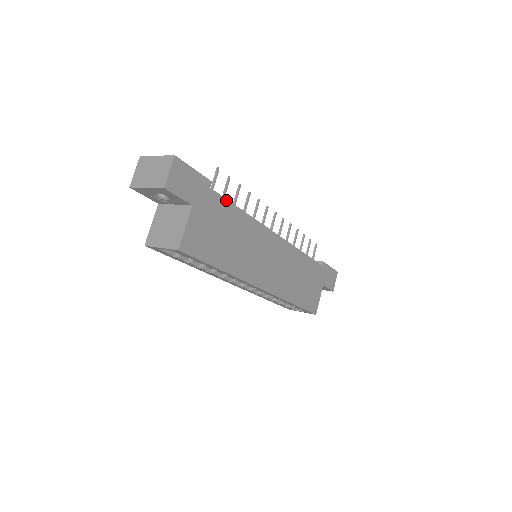
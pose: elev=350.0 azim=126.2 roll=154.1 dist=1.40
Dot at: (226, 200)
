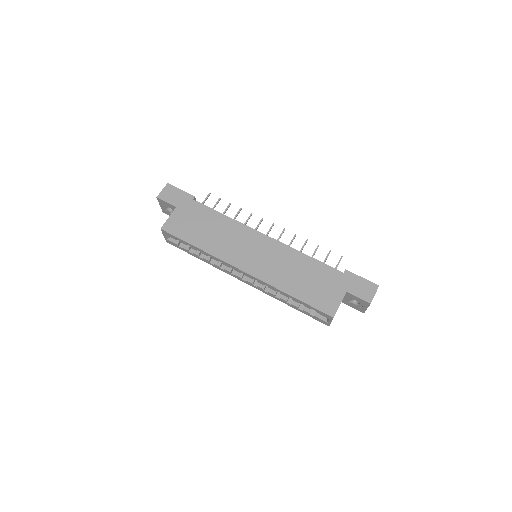
Dot at: (207, 207)
